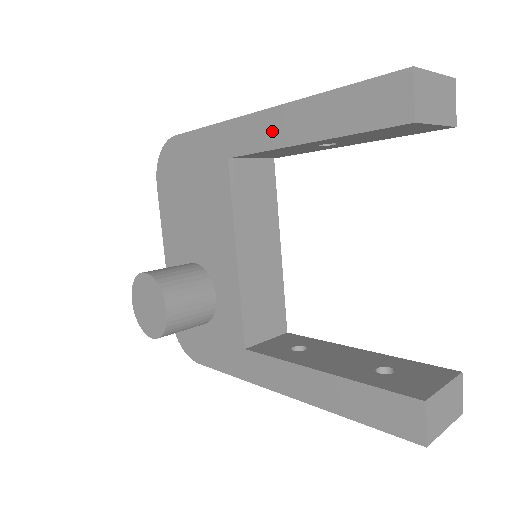
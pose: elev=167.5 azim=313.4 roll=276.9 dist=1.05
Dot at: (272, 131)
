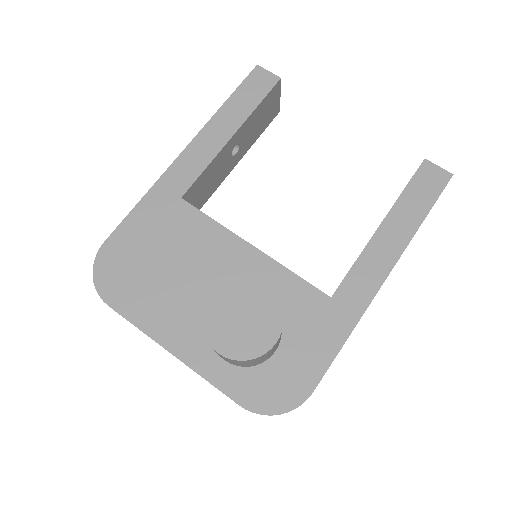
Dot at: (205, 149)
